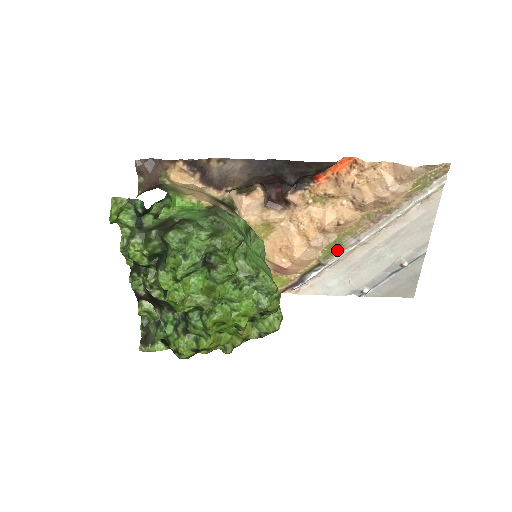
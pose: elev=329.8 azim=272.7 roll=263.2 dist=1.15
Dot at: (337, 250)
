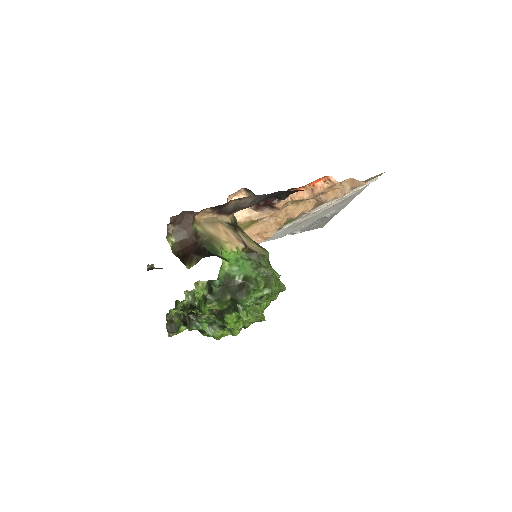
Dot at: (292, 221)
